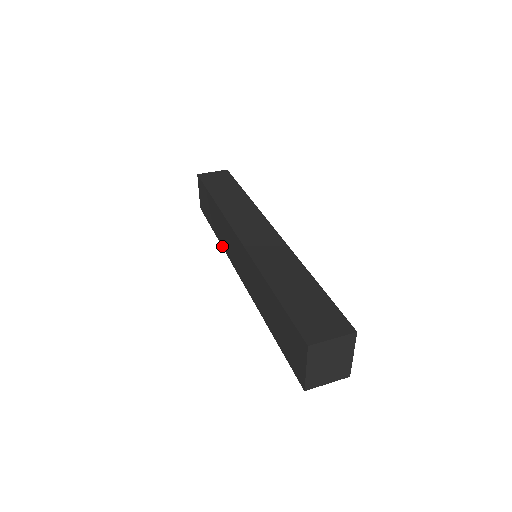
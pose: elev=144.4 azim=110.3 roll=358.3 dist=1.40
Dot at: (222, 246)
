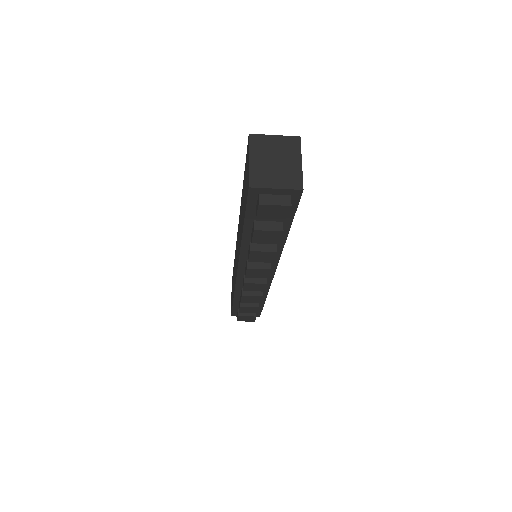
Dot at: (234, 290)
